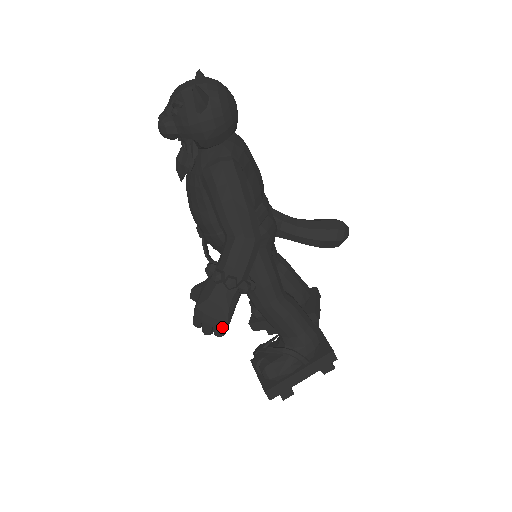
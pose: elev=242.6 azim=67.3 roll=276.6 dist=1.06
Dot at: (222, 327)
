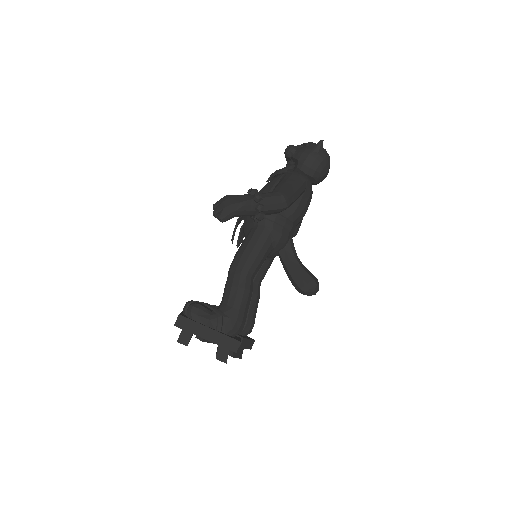
Dot at: (229, 212)
